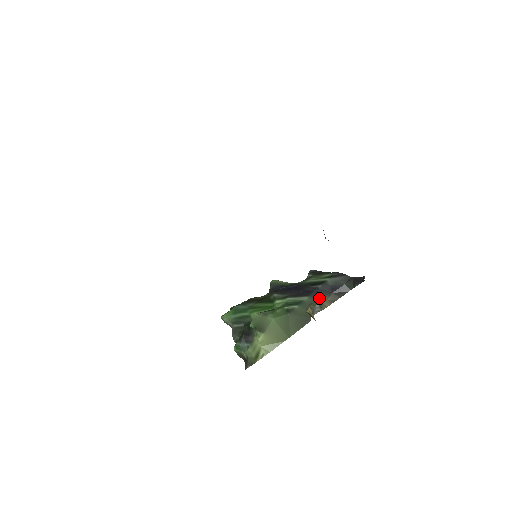
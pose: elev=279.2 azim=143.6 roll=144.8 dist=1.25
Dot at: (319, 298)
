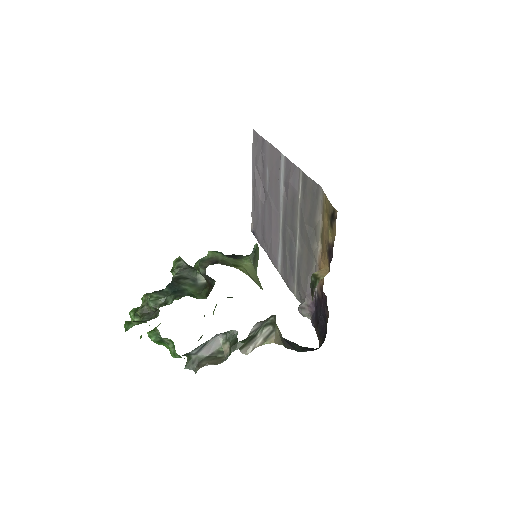
Dot at: (276, 326)
